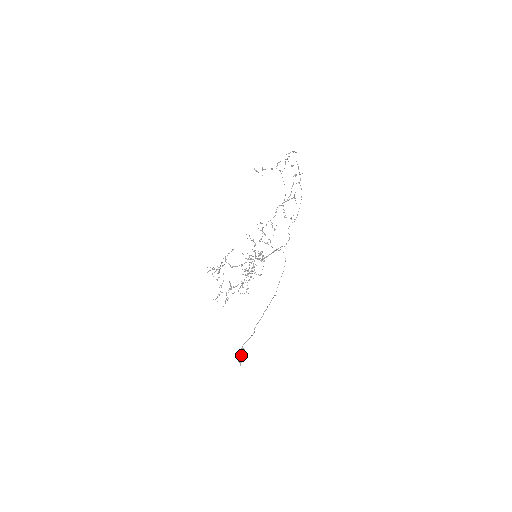
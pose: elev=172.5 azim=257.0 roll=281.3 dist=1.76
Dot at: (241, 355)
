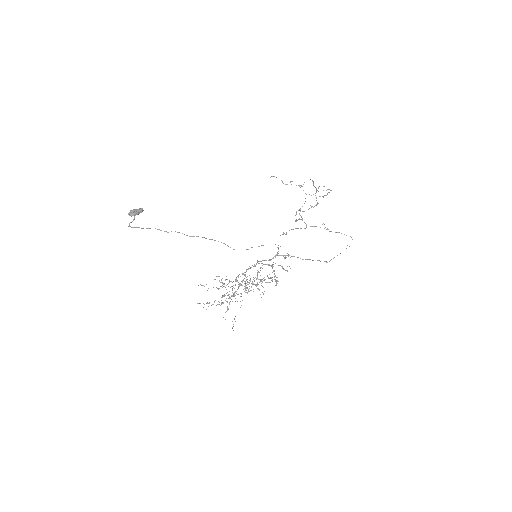
Dot at: (135, 210)
